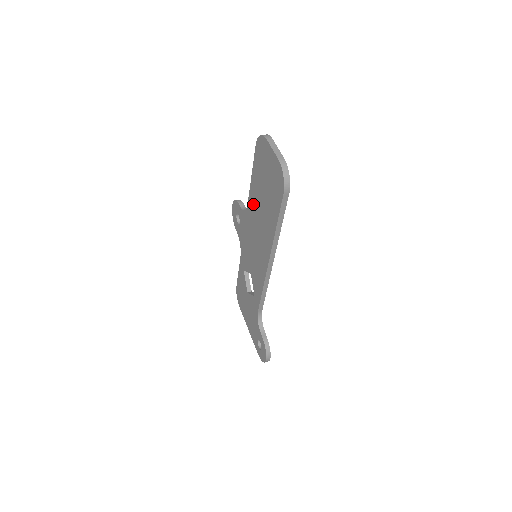
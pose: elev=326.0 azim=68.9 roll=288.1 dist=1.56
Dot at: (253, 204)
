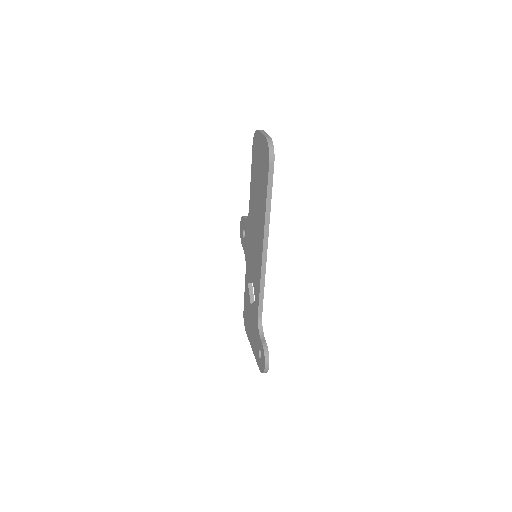
Dot at: (252, 202)
